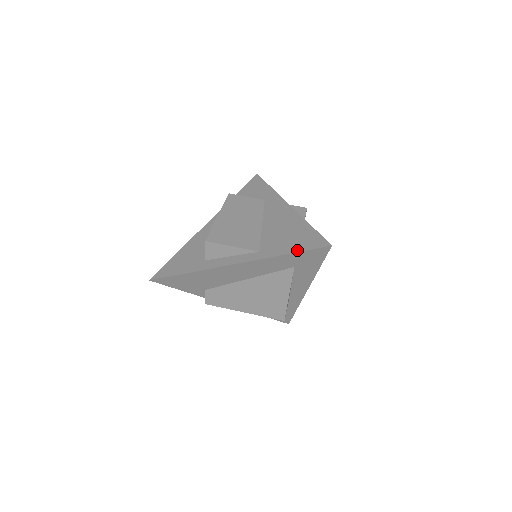
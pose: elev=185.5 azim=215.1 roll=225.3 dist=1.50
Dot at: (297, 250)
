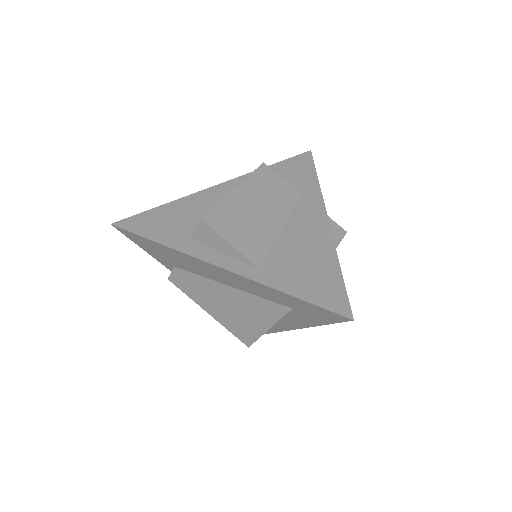
Dot at: (307, 298)
